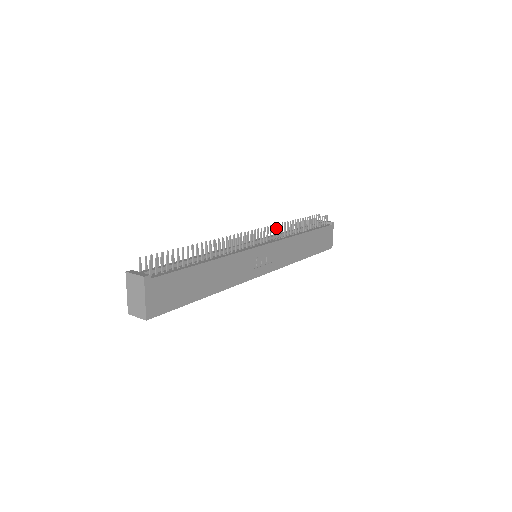
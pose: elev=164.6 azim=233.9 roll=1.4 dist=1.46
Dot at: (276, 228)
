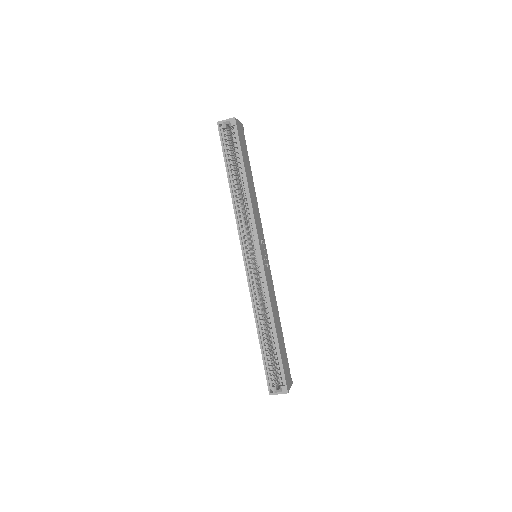
Dot at: occluded
